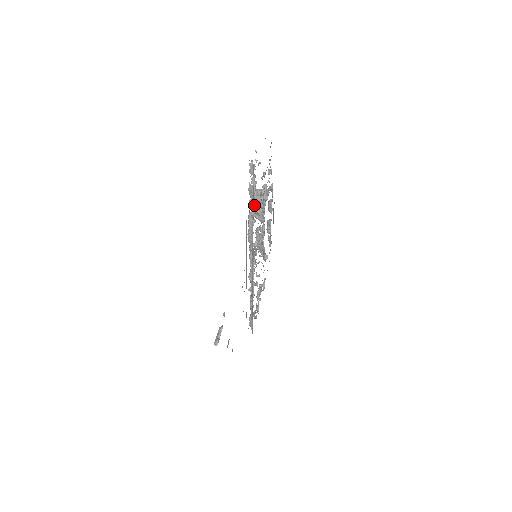
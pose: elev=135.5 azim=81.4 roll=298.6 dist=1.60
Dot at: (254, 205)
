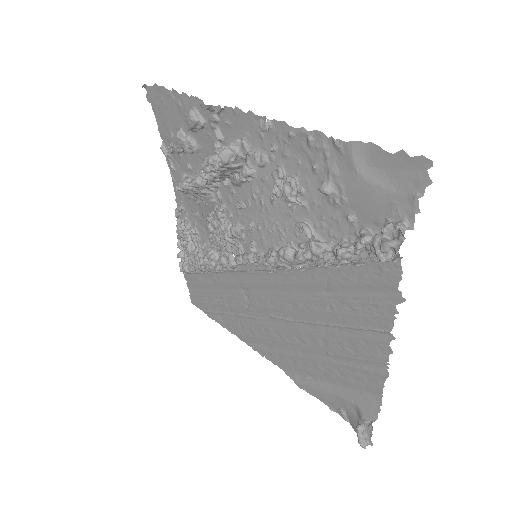
Dot at: (331, 259)
